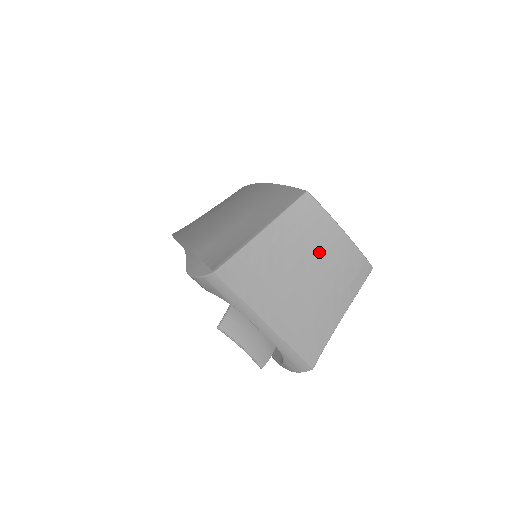
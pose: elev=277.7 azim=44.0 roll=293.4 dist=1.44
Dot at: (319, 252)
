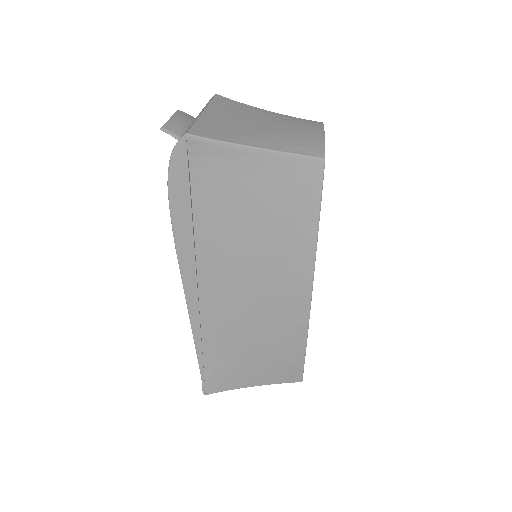
Dot at: (290, 126)
